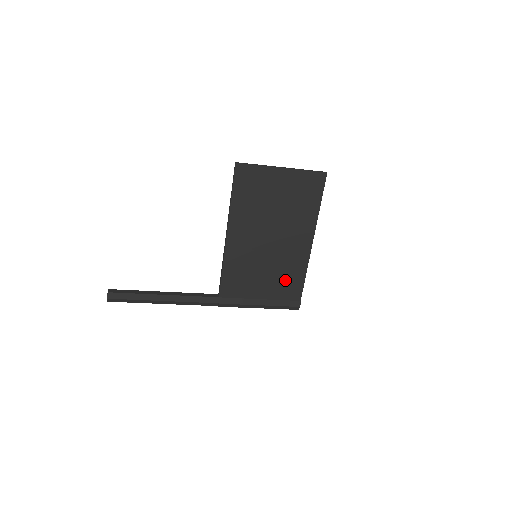
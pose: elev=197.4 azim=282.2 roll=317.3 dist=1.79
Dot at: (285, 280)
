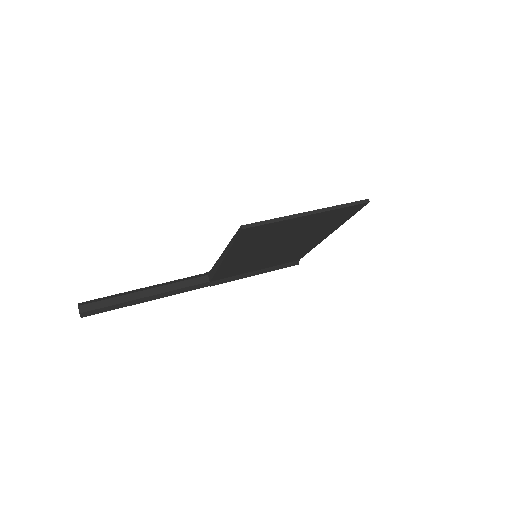
Dot at: (286, 258)
